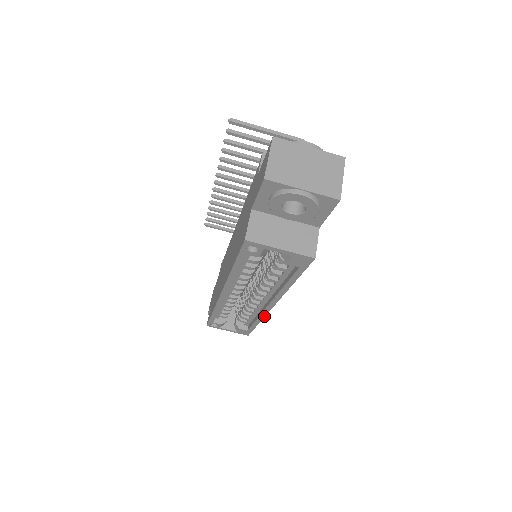
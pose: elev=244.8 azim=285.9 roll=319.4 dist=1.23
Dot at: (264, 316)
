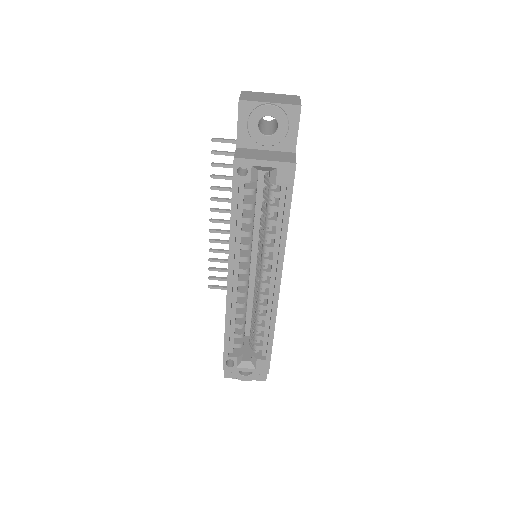
Dot at: (276, 312)
